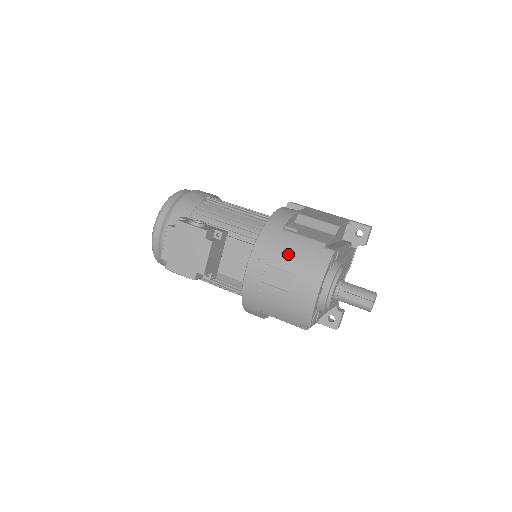
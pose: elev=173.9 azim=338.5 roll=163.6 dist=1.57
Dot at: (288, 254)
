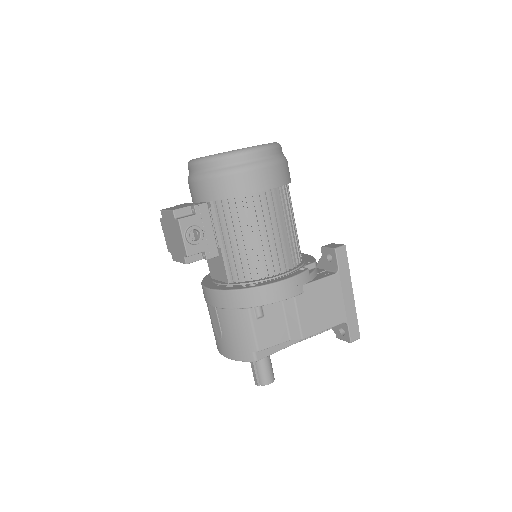
Dot at: (230, 324)
